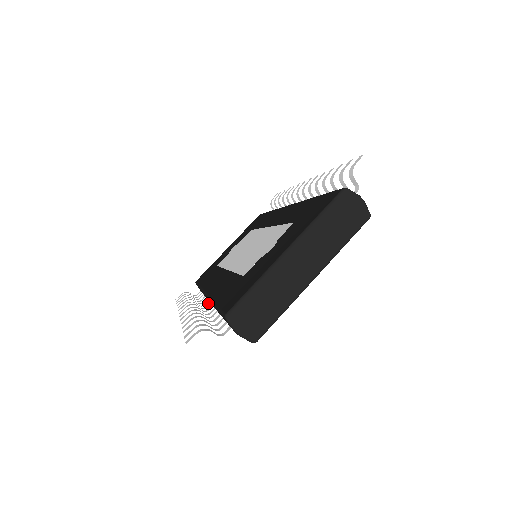
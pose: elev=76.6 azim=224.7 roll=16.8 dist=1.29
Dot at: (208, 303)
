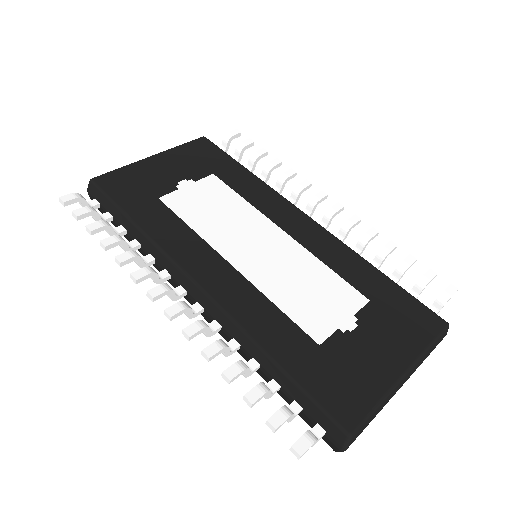
Dot at: (168, 277)
